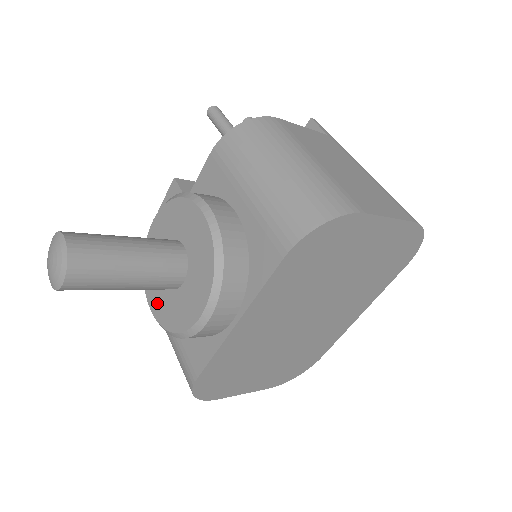
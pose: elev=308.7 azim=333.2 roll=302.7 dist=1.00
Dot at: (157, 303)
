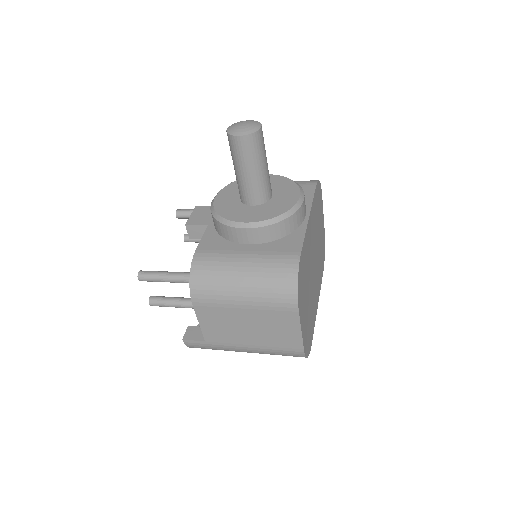
Dot at: (252, 216)
